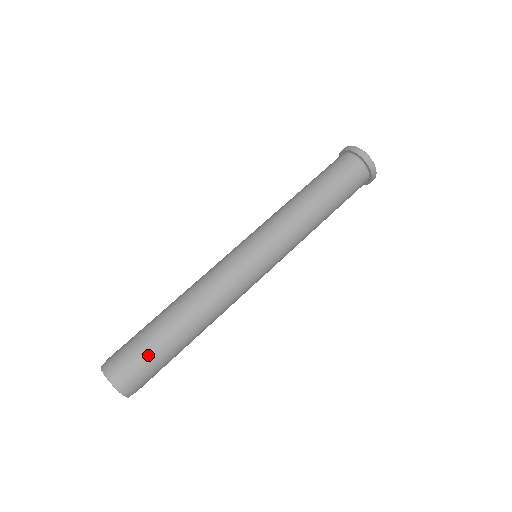
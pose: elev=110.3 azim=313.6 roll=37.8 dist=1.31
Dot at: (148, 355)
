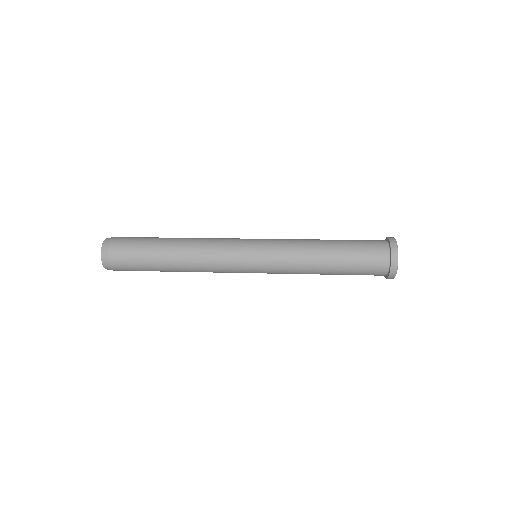
Dot at: (139, 237)
